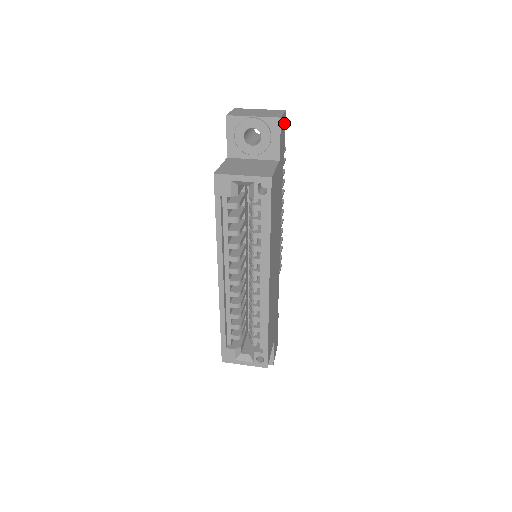
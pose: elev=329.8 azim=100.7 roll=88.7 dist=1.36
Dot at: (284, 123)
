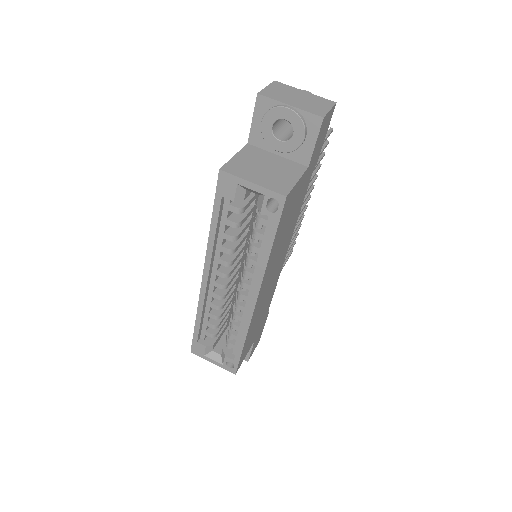
Dot at: (329, 119)
